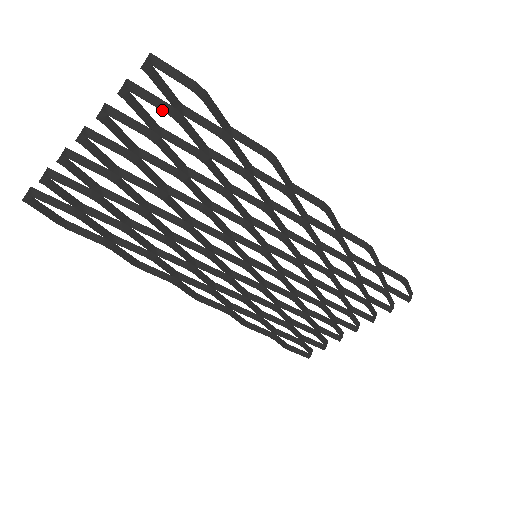
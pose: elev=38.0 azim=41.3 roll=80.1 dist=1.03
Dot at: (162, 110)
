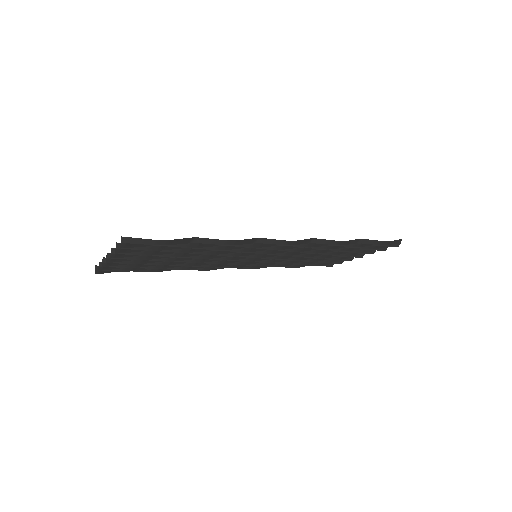
Dot at: (145, 250)
